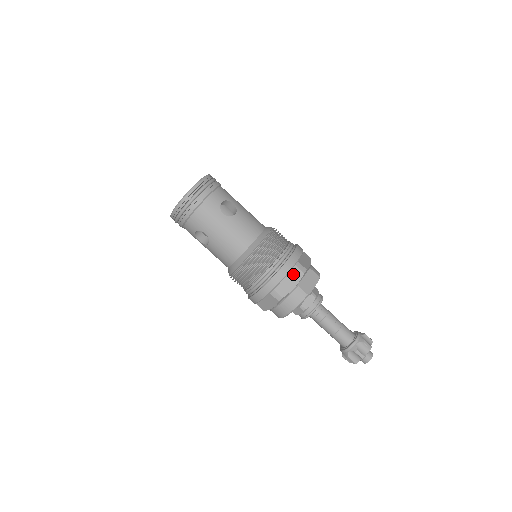
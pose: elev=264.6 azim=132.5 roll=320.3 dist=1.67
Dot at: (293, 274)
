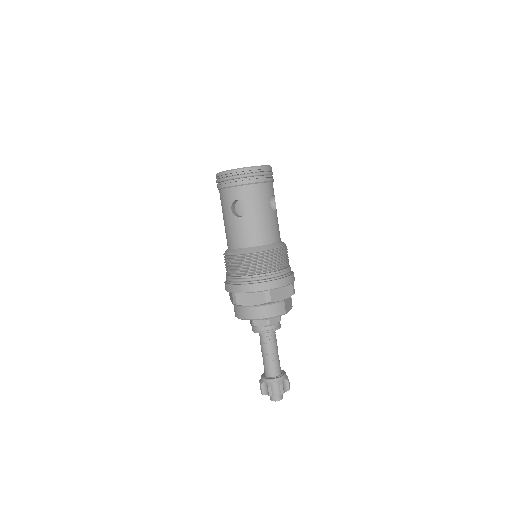
Dot at: (287, 289)
